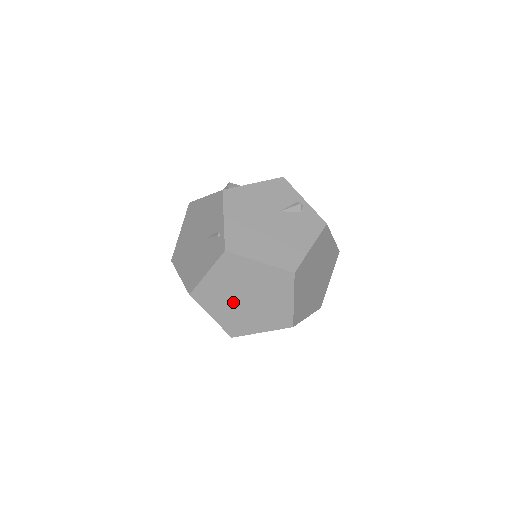
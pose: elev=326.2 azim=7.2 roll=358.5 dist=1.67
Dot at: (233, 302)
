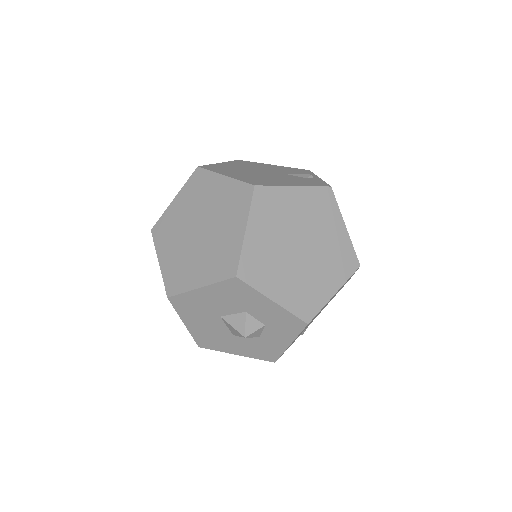
Dot at: (185, 237)
